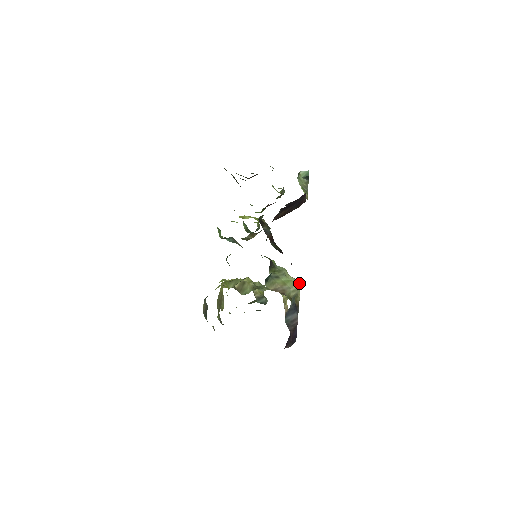
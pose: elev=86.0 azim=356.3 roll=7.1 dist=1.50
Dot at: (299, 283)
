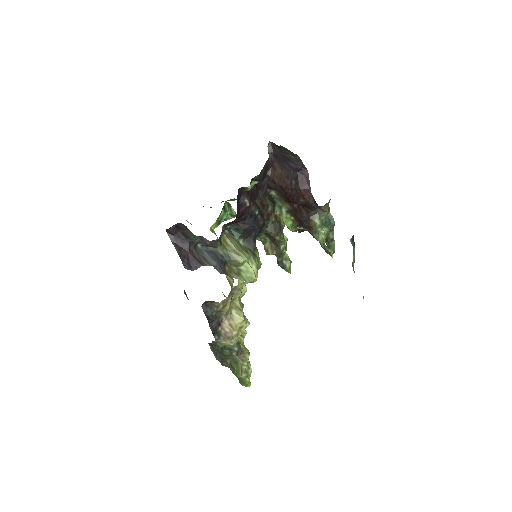
Dot at: (247, 258)
